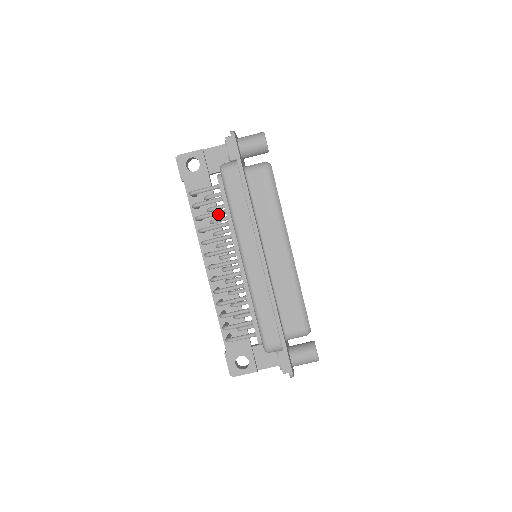
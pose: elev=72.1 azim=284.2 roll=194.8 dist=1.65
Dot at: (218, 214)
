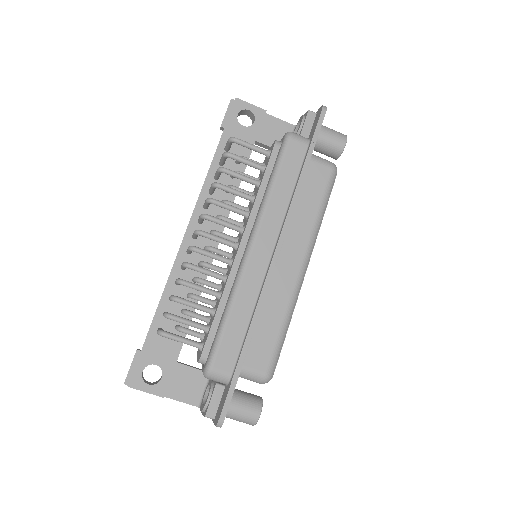
Dot at: (248, 180)
